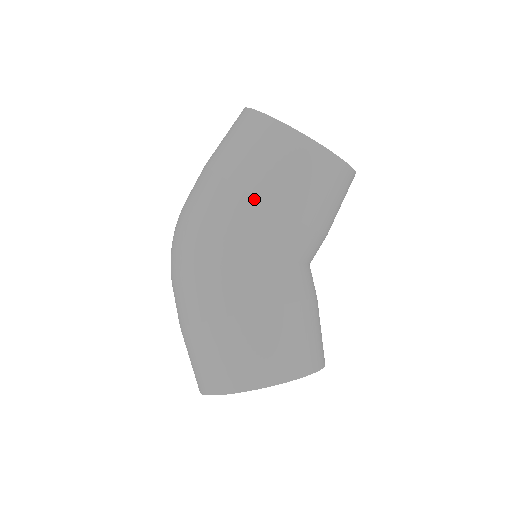
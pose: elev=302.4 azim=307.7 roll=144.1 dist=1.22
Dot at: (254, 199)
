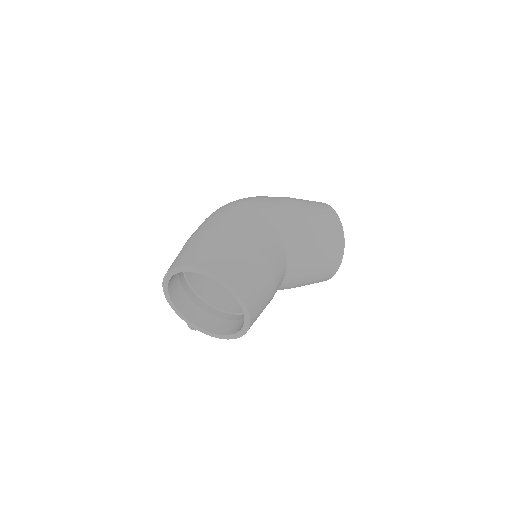
Dot at: (307, 225)
